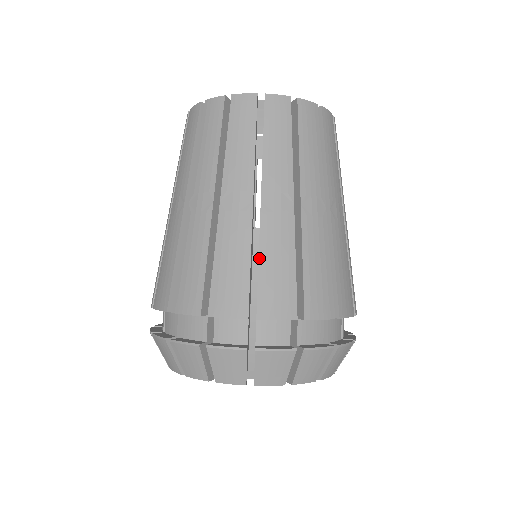
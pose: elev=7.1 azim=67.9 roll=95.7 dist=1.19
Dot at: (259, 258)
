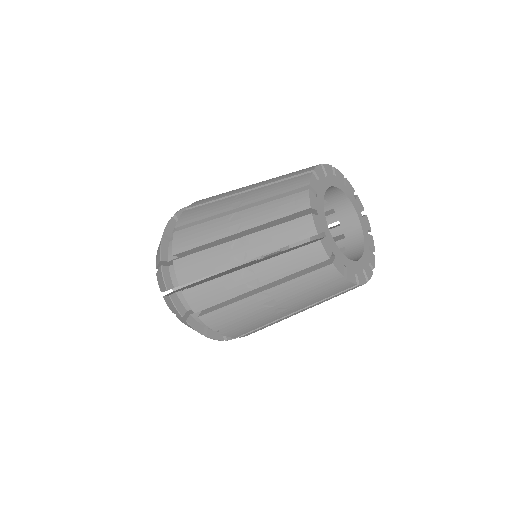
Dot at: occluded
